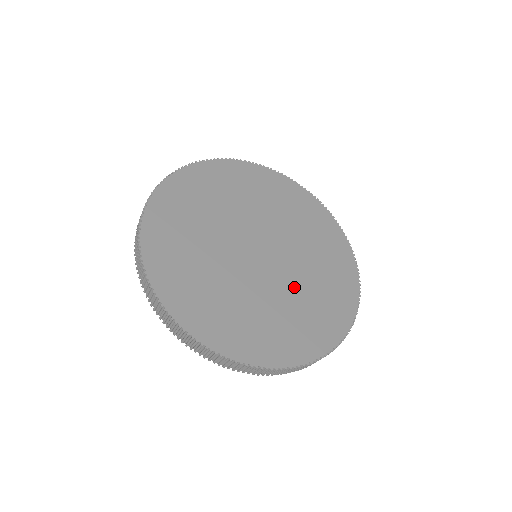
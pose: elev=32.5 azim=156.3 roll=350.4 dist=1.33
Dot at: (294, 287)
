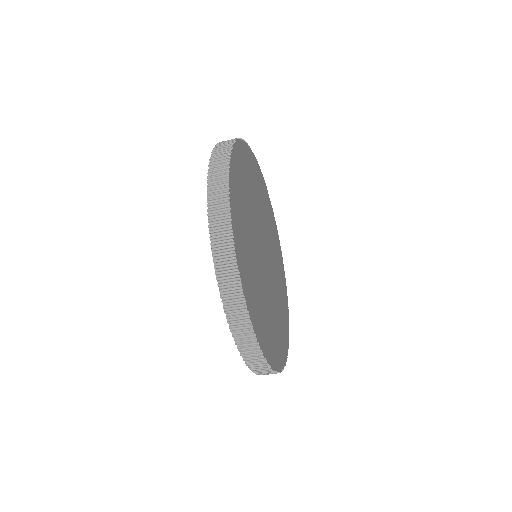
Dot at: (275, 271)
